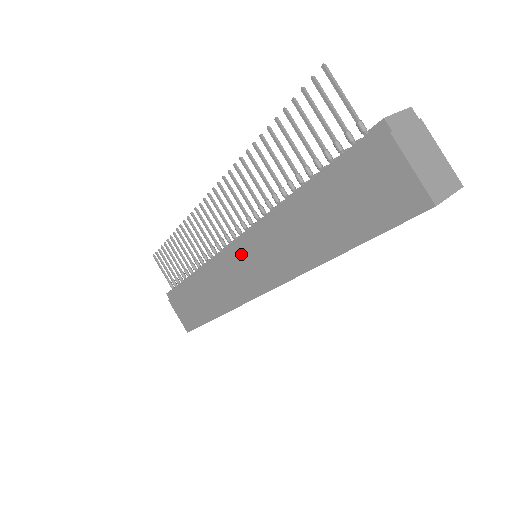
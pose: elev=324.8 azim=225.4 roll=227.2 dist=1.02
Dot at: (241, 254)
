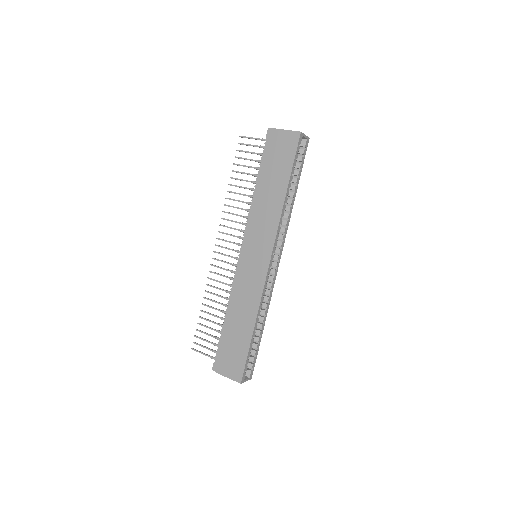
Dot at: (247, 252)
